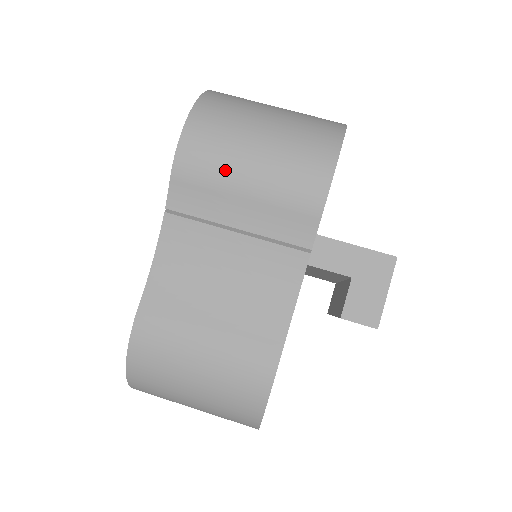
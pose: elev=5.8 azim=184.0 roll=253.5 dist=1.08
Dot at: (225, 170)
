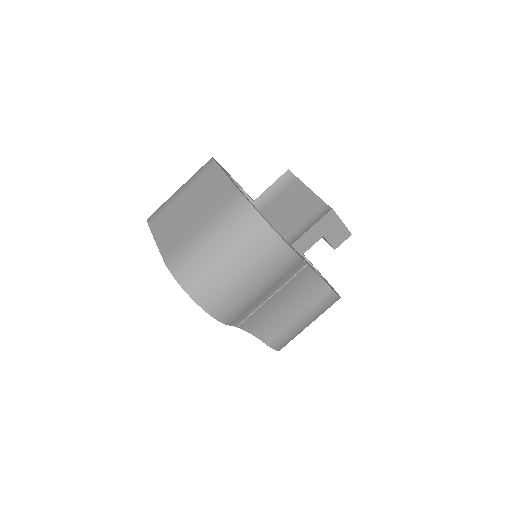
Dot at: (248, 301)
